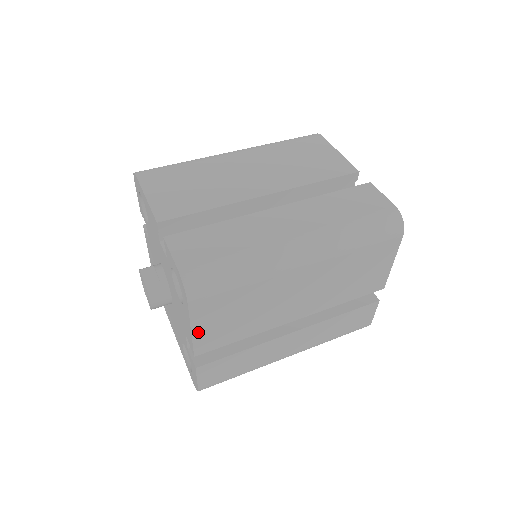
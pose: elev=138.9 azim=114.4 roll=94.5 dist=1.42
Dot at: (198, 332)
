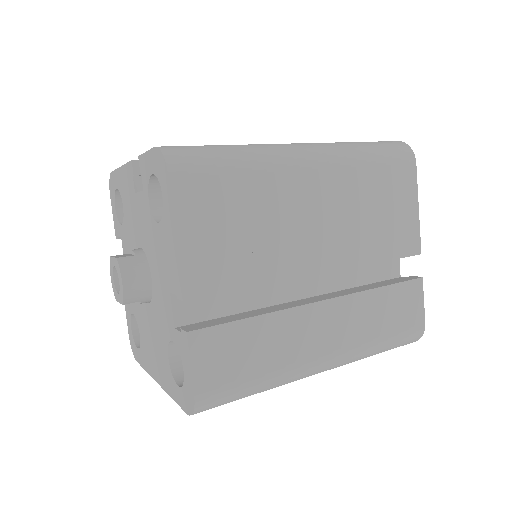
Dot at: (185, 244)
